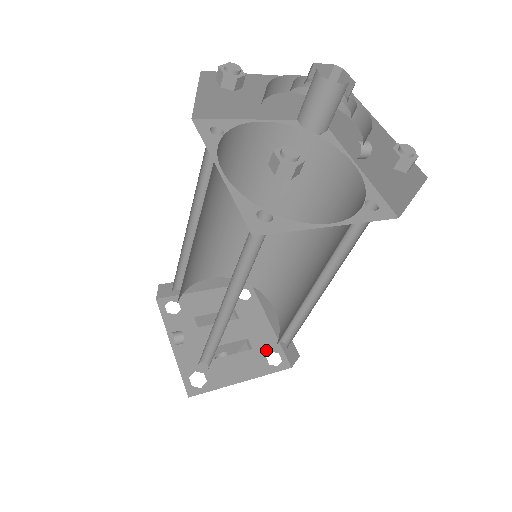
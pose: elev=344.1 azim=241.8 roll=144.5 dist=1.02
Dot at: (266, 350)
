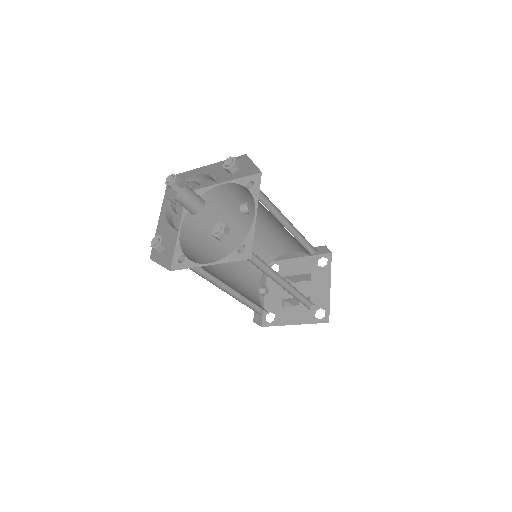
Dot at: (318, 307)
